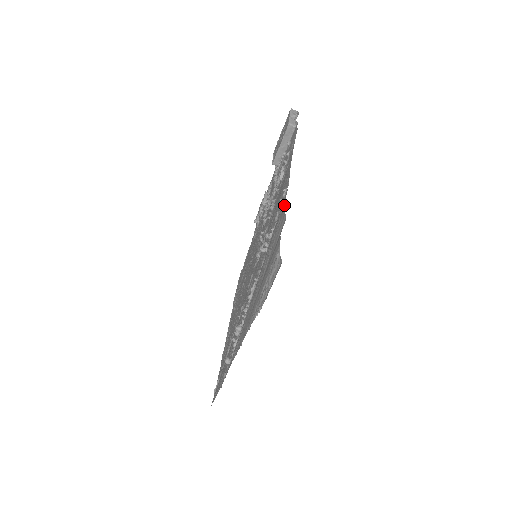
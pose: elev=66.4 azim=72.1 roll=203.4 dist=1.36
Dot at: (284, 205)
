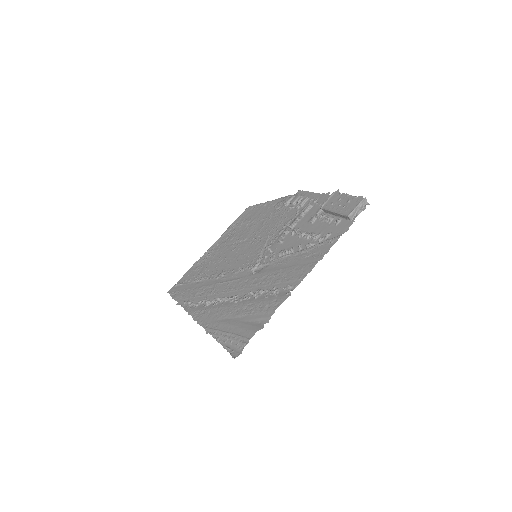
Dot at: (278, 305)
